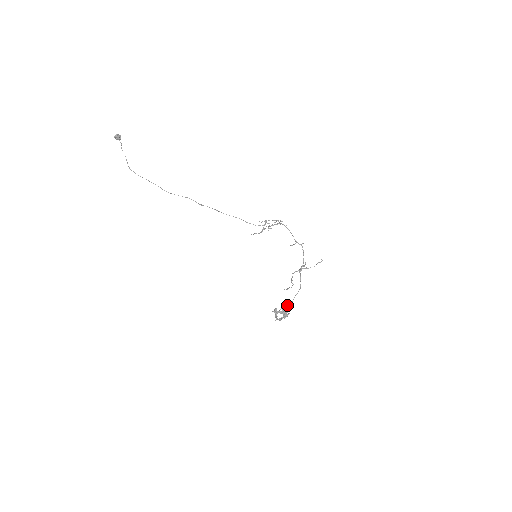
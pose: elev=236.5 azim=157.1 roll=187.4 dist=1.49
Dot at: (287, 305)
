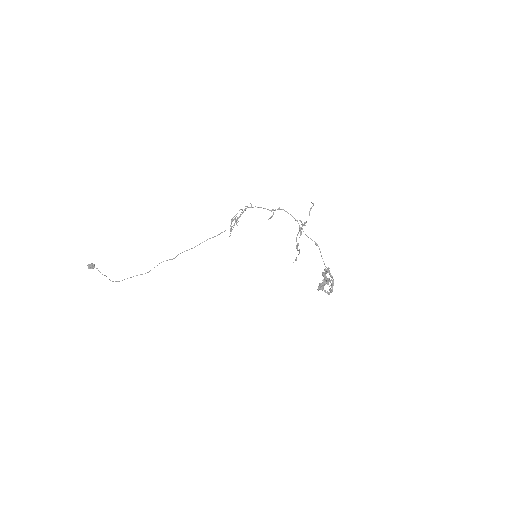
Dot at: (325, 272)
